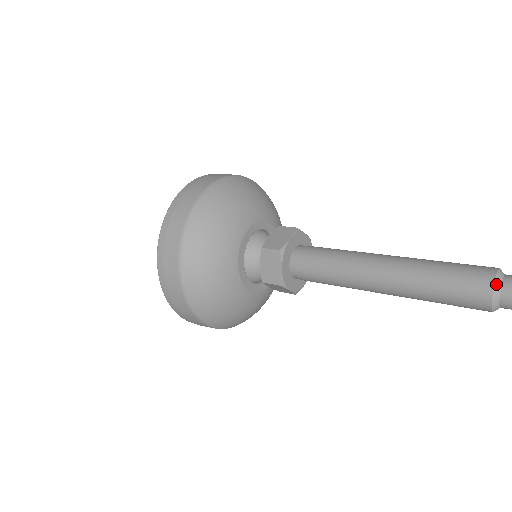
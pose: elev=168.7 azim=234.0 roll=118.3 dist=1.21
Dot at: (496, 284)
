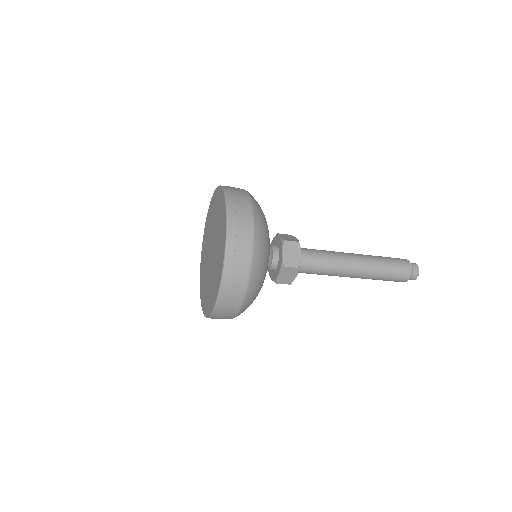
Dot at: (411, 263)
